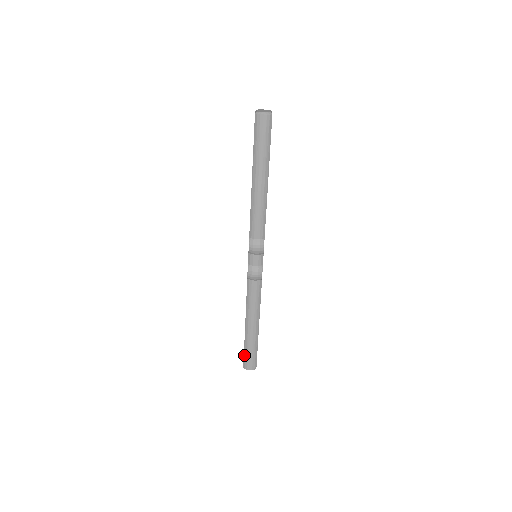
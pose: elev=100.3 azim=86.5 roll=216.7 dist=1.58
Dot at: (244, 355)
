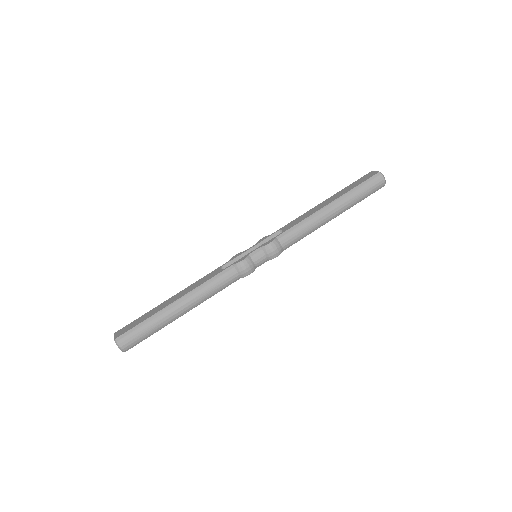
Dot at: (135, 327)
